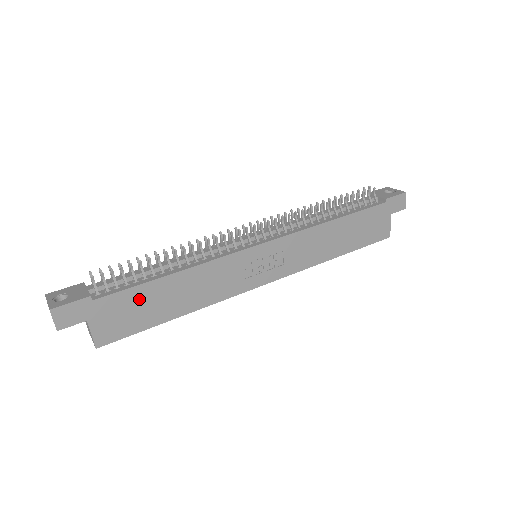
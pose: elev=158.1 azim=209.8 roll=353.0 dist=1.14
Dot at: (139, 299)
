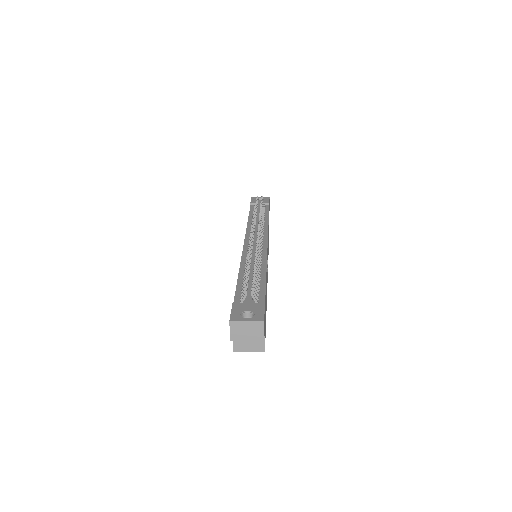
Dot at: occluded
